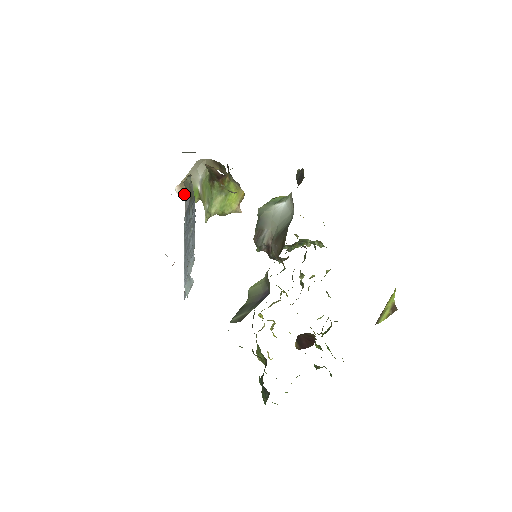
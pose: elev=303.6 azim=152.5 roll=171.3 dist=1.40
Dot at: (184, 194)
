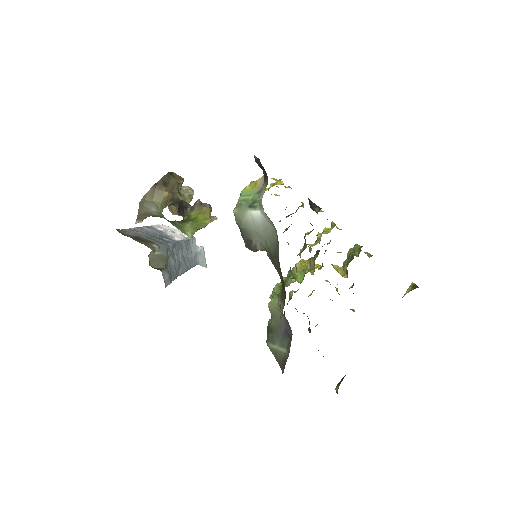
Dot at: occluded
